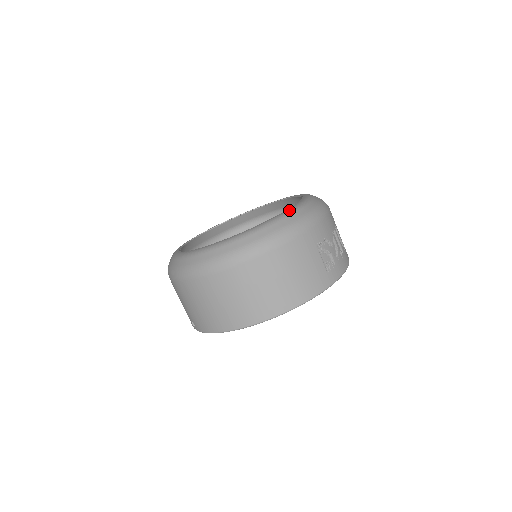
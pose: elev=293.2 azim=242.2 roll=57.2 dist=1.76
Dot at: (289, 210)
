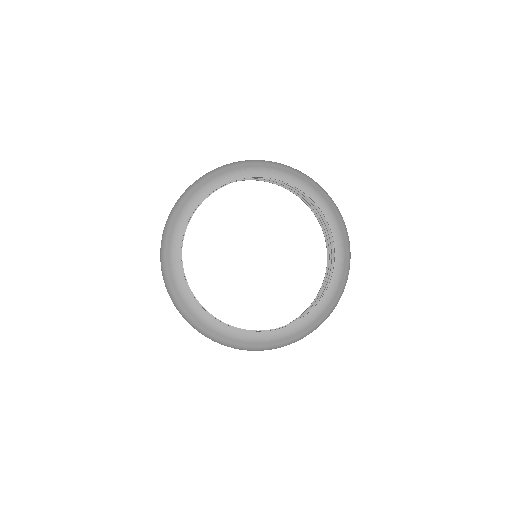
Dot at: (276, 335)
